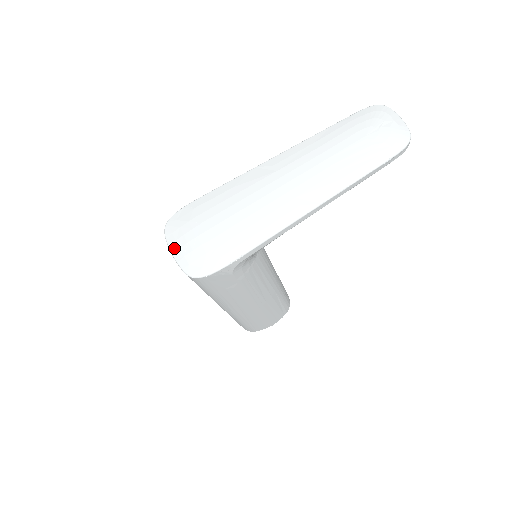
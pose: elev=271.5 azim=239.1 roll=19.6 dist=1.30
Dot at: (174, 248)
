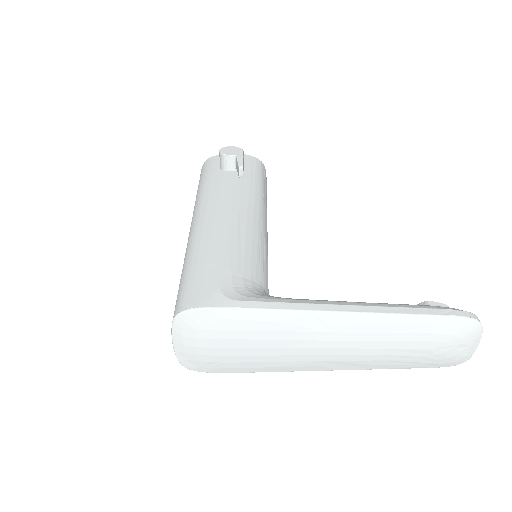
Dot at: (177, 341)
